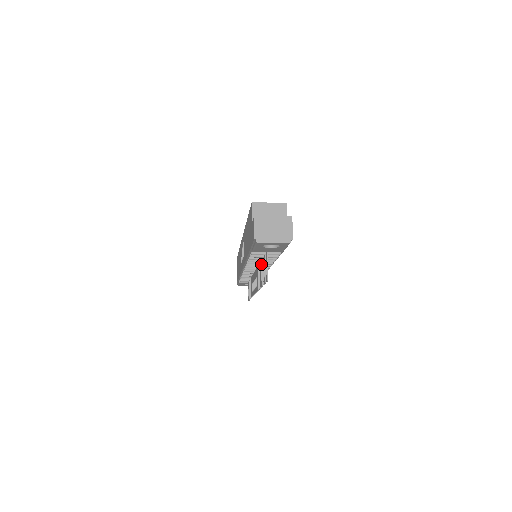
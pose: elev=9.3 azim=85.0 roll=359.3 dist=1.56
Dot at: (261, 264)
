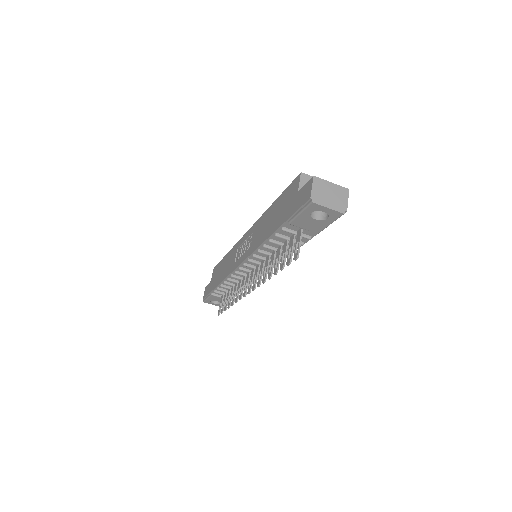
Dot at: (278, 251)
